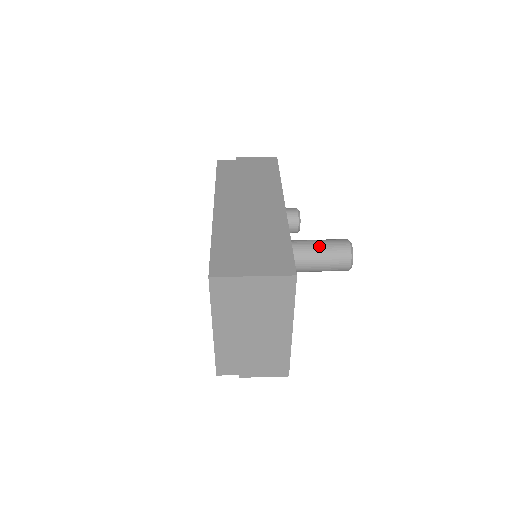
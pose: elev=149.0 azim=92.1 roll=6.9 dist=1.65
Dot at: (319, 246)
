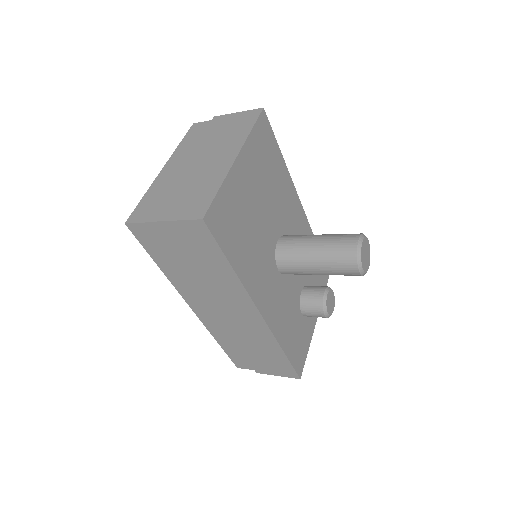
Dot at: occluded
